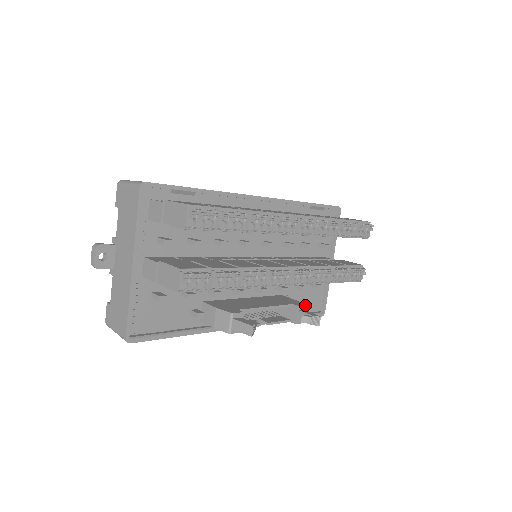
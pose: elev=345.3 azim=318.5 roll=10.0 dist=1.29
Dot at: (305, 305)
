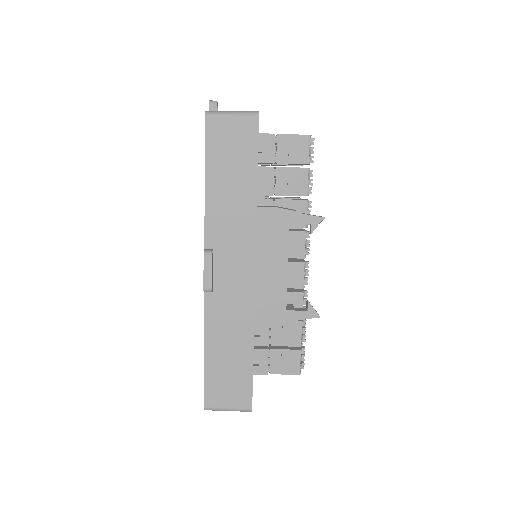
Dot at: occluded
